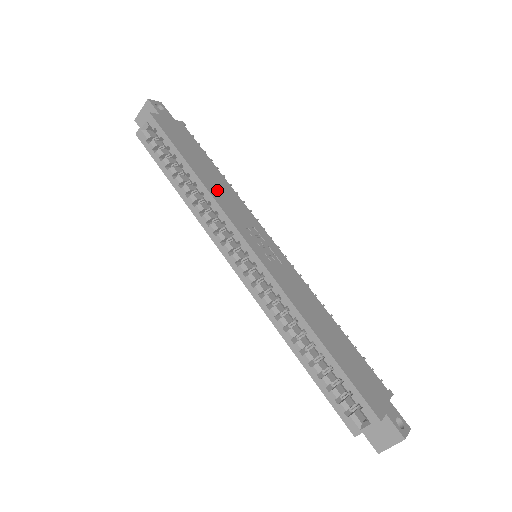
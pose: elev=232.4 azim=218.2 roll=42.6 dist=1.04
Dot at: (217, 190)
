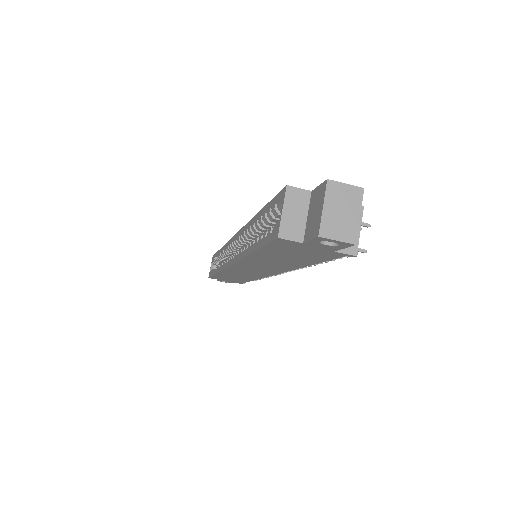
Dot at: occluded
